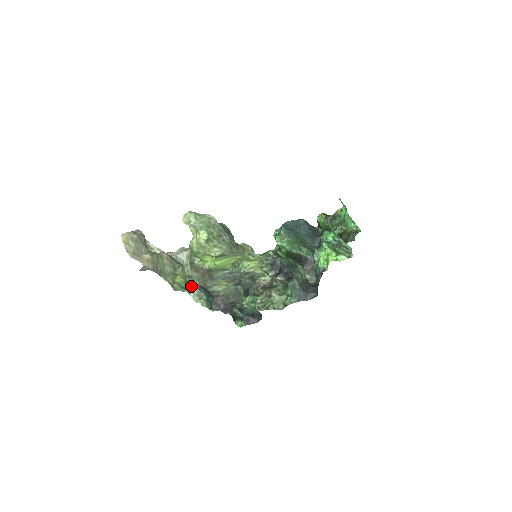
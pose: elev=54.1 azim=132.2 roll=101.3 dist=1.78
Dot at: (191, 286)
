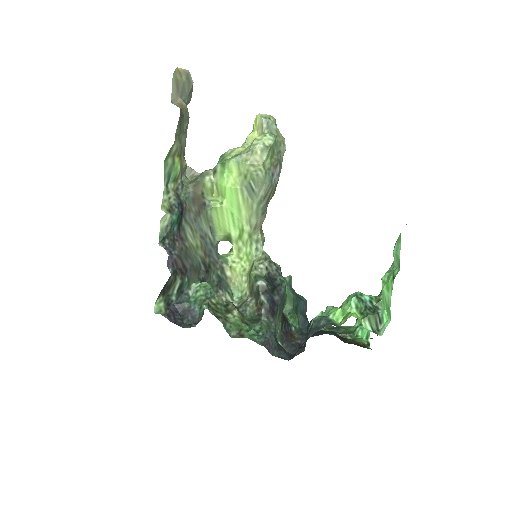
Dot at: (174, 191)
